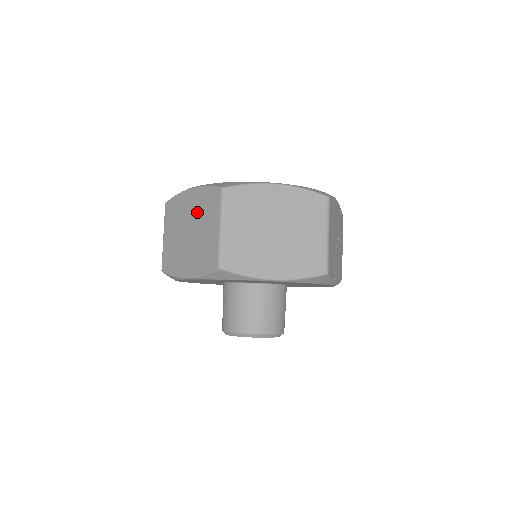
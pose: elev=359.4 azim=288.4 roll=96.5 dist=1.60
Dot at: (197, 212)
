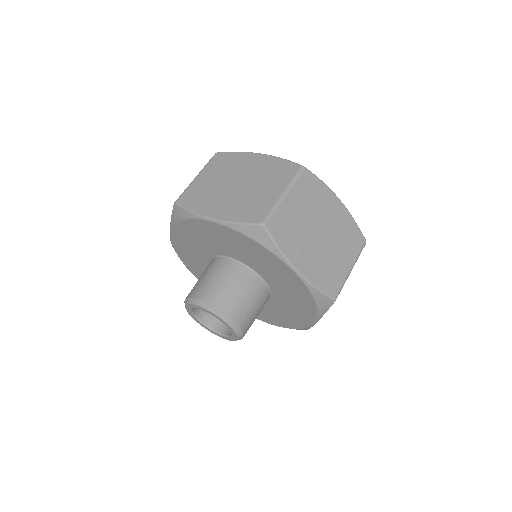
Dot at: occluded
